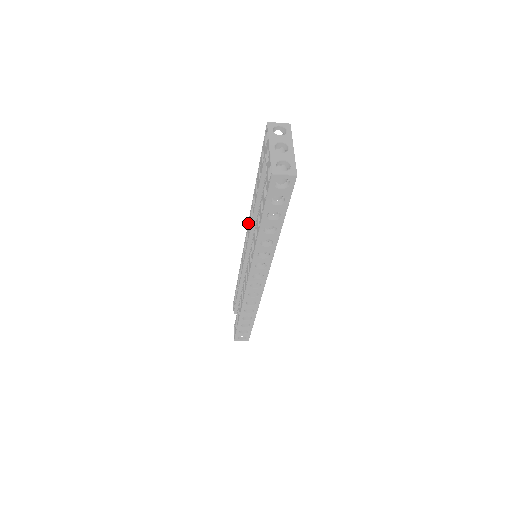
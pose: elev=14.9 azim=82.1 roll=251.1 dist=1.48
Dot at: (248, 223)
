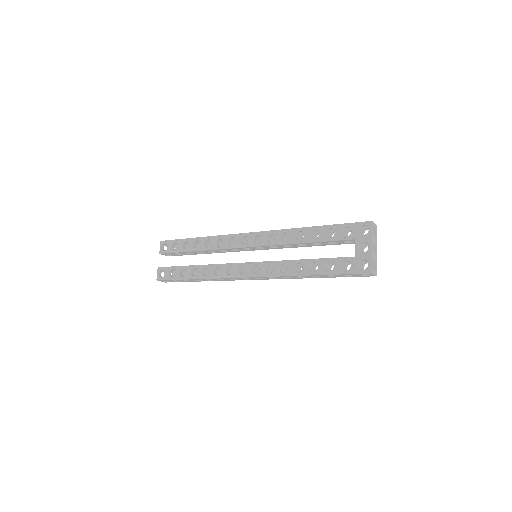
Dot at: (267, 232)
